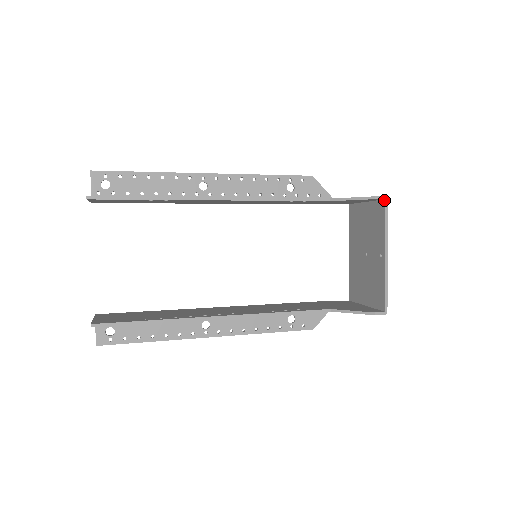
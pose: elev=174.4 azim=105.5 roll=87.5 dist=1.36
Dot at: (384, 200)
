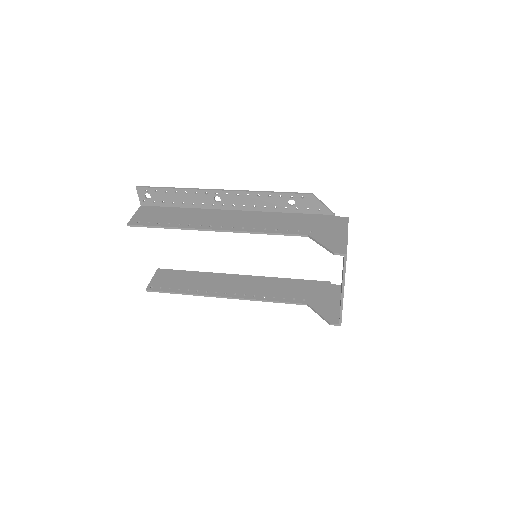
Dot at: (344, 255)
